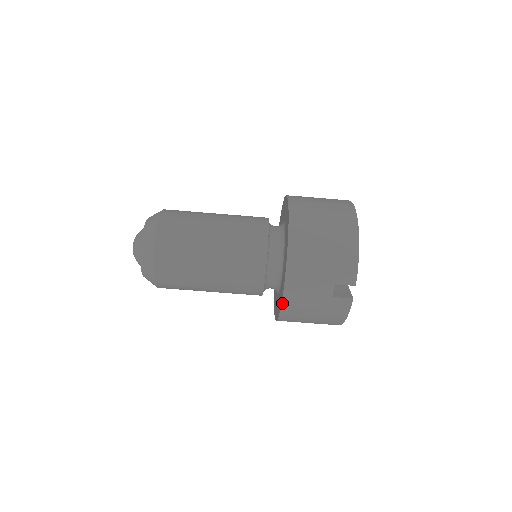
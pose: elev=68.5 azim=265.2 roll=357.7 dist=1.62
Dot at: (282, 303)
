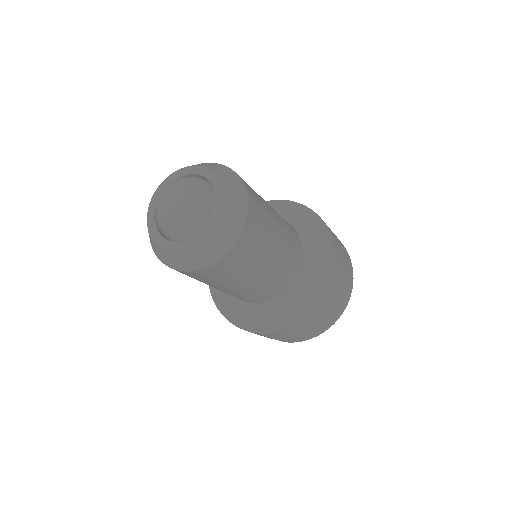
Dot at: occluded
